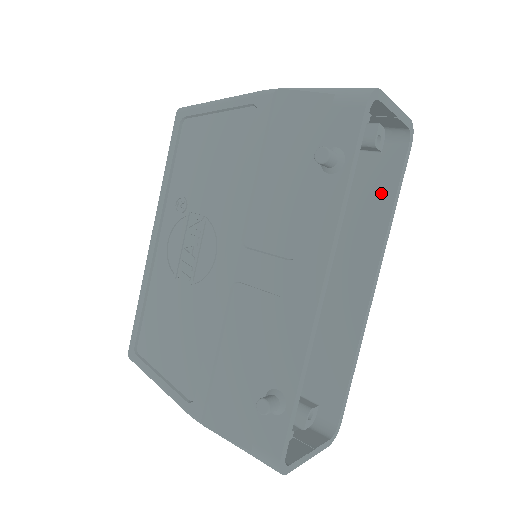
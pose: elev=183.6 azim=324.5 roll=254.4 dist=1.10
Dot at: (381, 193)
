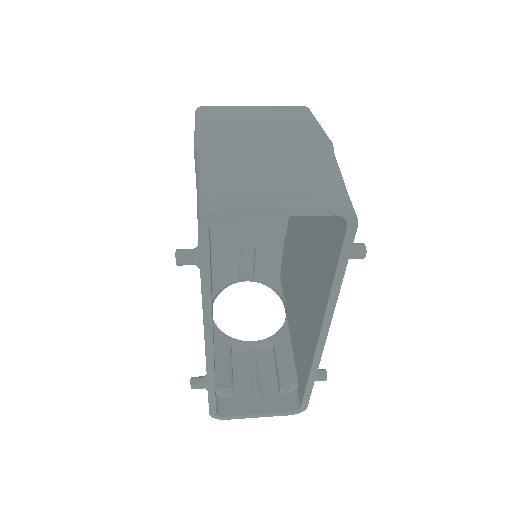
Dot at: (331, 259)
